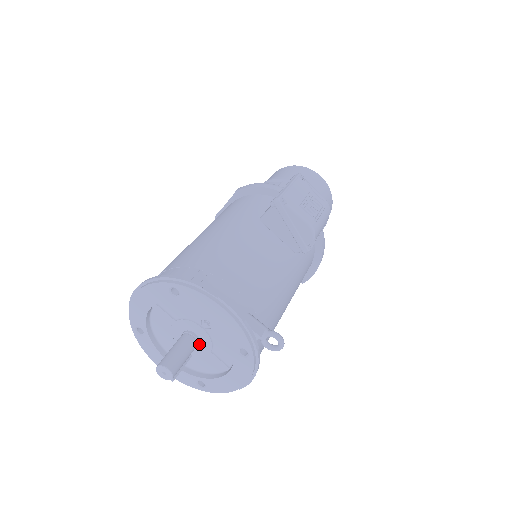
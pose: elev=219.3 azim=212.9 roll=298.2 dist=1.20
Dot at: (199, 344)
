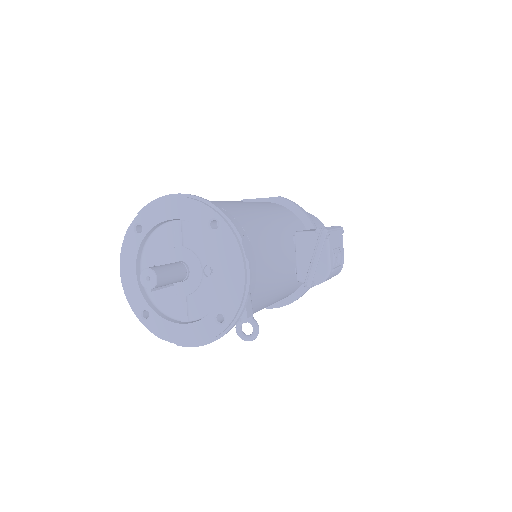
Dot at: (183, 281)
